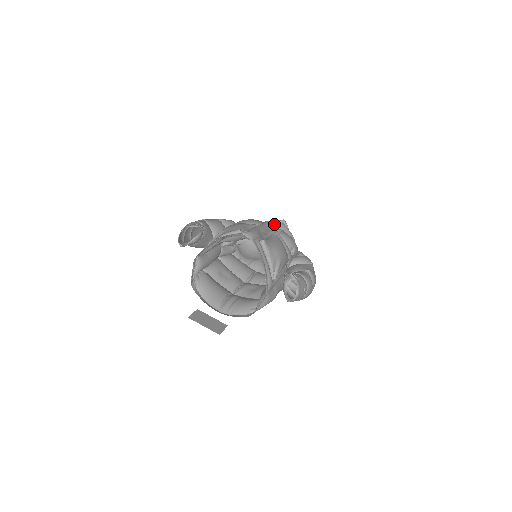
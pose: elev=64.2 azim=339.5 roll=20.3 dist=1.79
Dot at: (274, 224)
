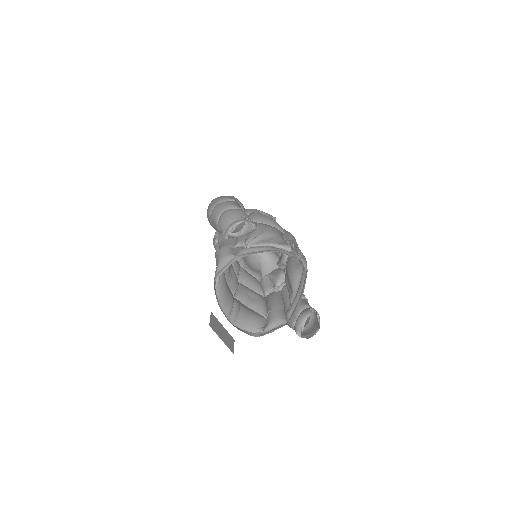
Dot at: occluded
